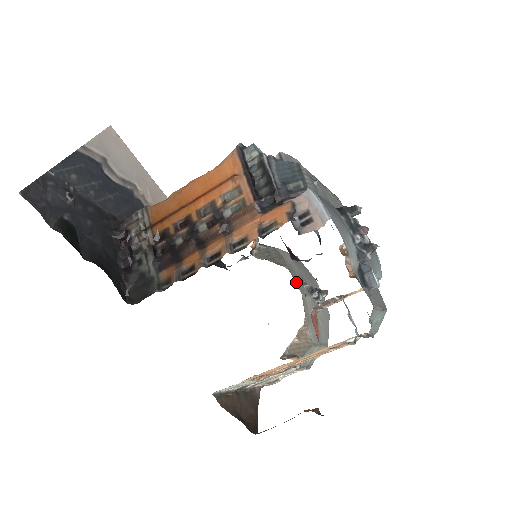
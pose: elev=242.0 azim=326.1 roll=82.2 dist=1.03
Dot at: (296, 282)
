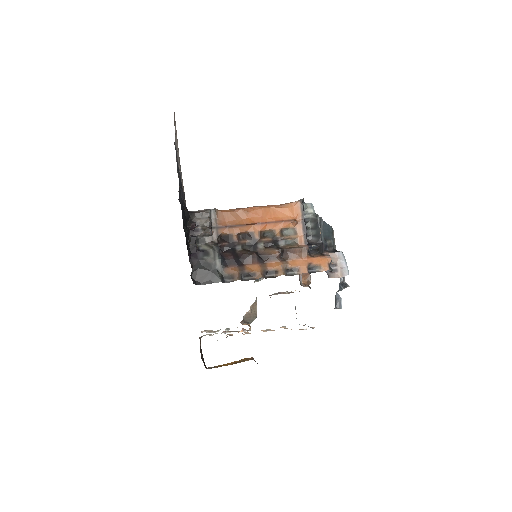
Dot at: occluded
